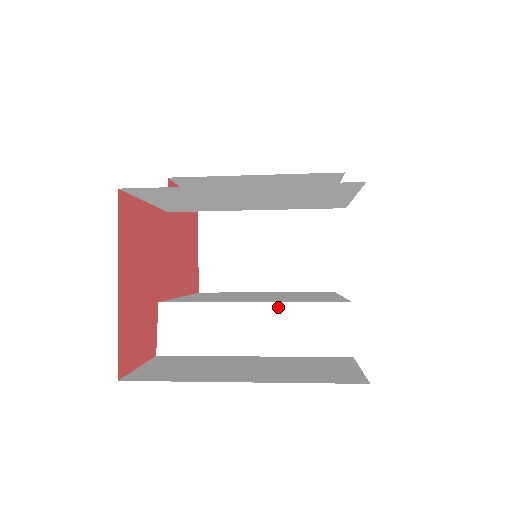
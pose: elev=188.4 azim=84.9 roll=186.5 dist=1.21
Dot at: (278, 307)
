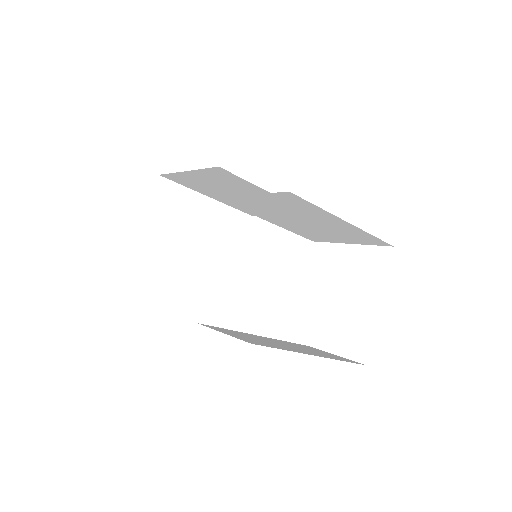
Dot at: (279, 302)
